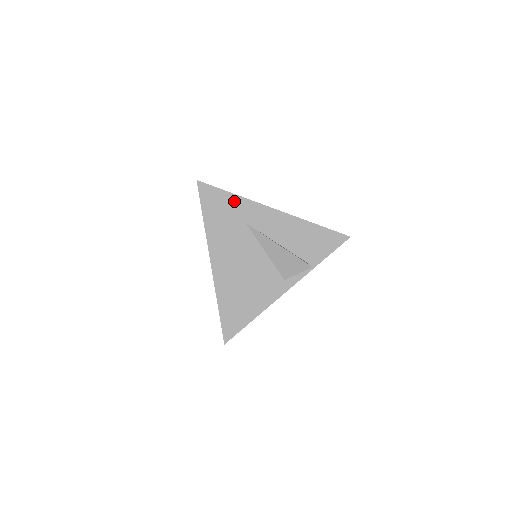
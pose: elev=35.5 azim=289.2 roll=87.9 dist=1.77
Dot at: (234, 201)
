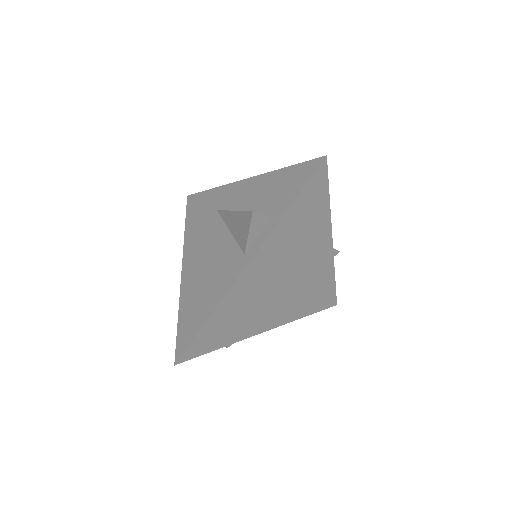
Dot at: (211, 195)
